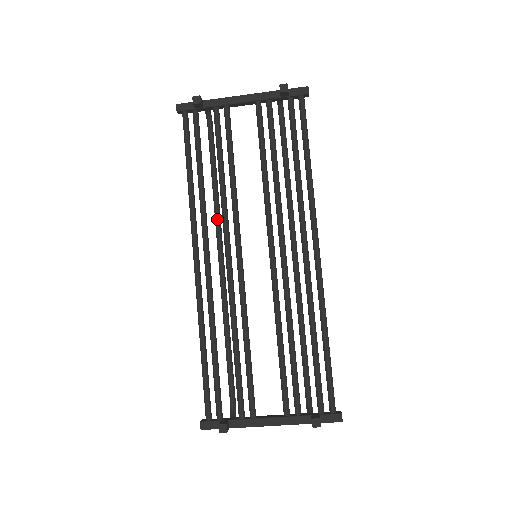
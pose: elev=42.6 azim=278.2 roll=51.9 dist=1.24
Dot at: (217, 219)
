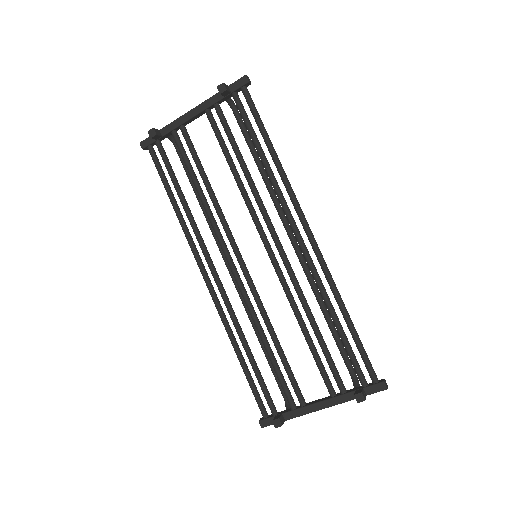
Dot at: (213, 232)
